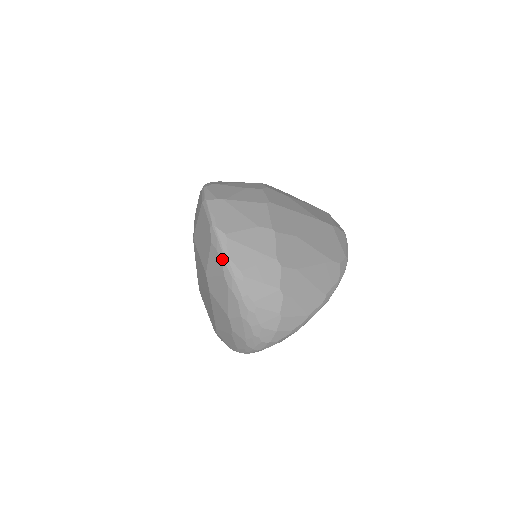
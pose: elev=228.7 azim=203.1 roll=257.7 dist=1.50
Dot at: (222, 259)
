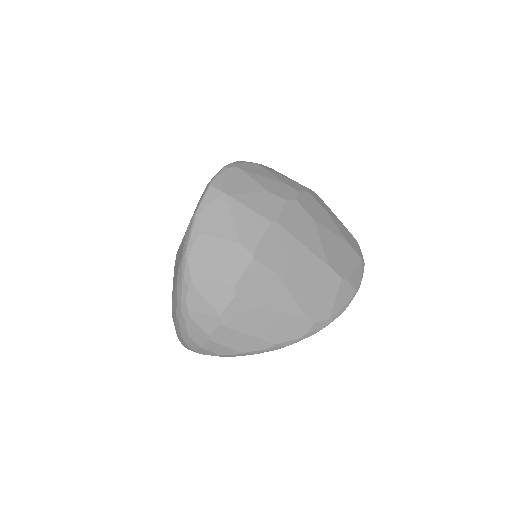
Dot at: (183, 254)
